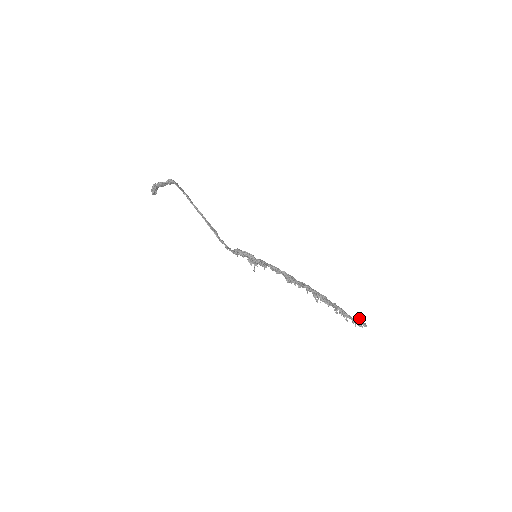
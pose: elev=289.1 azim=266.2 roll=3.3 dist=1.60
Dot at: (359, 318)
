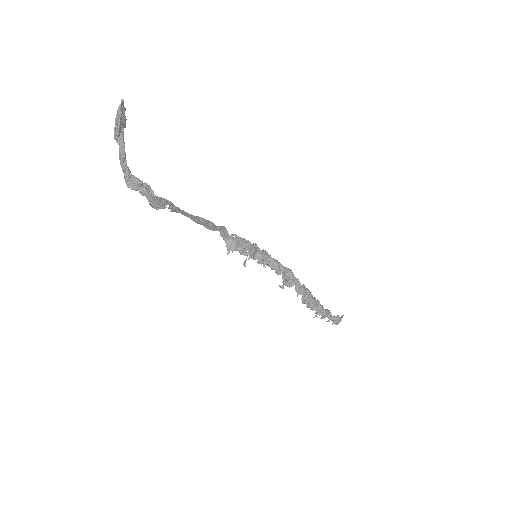
Dot at: (337, 320)
